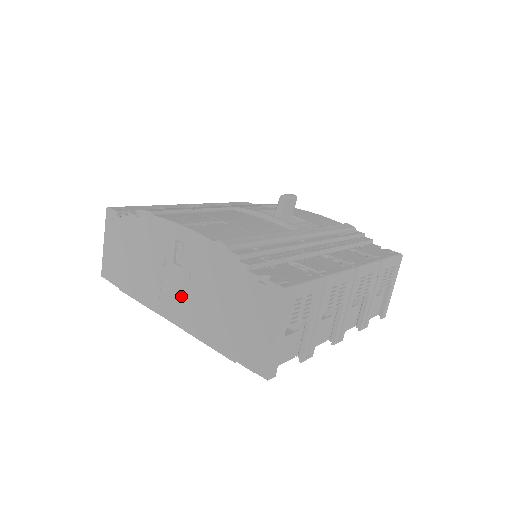
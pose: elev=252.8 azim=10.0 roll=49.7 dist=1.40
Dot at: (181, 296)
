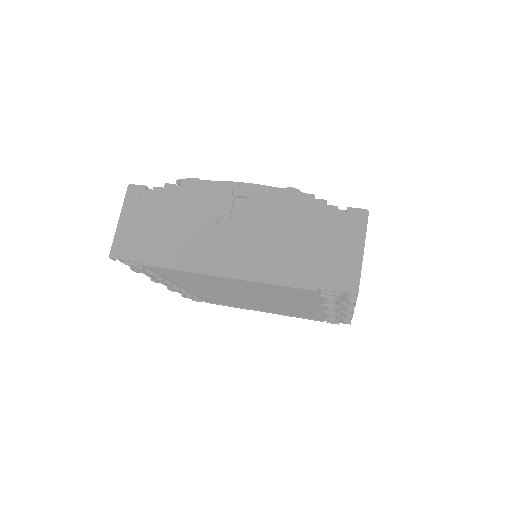
Dot at: (241, 247)
